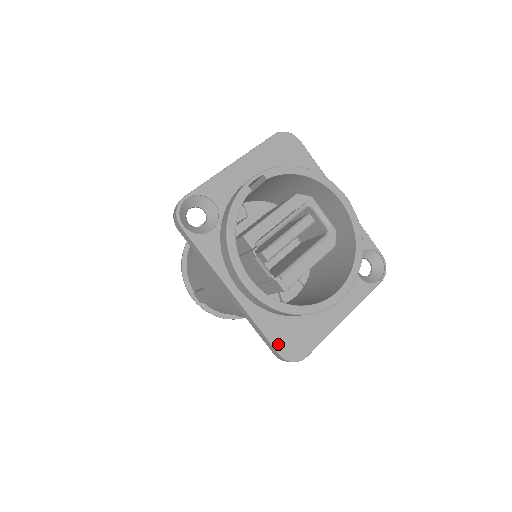
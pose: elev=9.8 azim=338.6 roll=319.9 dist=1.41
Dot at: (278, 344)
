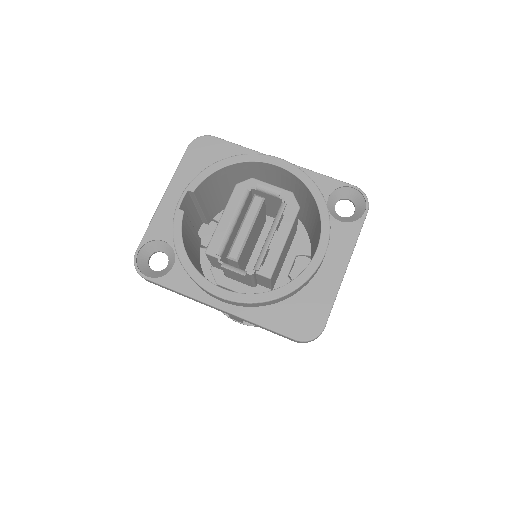
Dot at: (288, 331)
